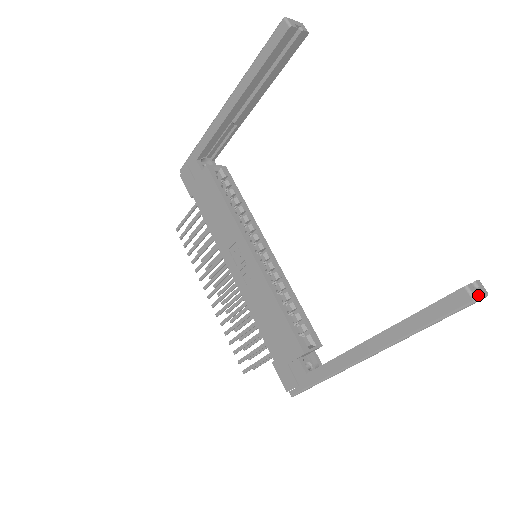
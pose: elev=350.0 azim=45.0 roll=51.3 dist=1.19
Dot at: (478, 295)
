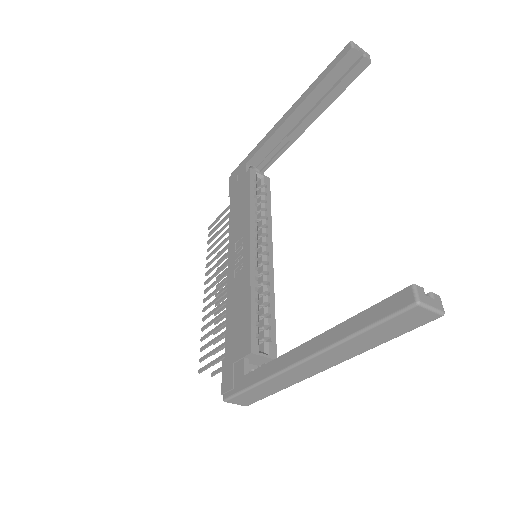
Dot at: (426, 301)
